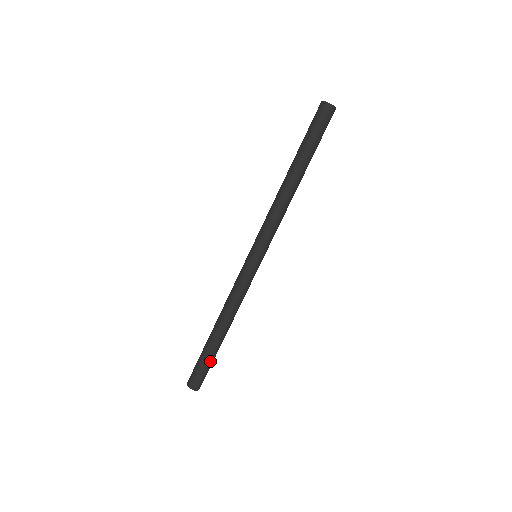
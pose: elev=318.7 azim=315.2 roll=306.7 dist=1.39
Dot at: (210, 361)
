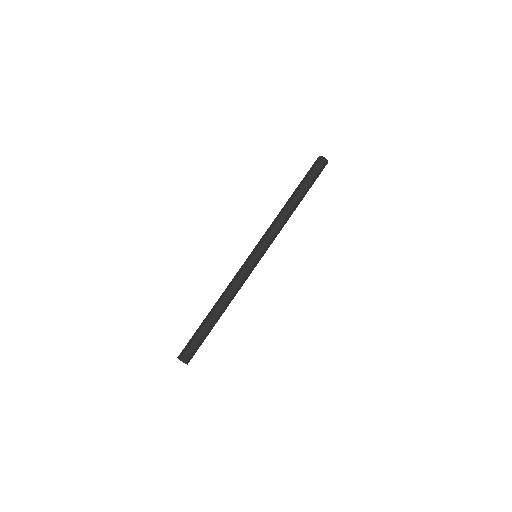
Dot at: (197, 334)
